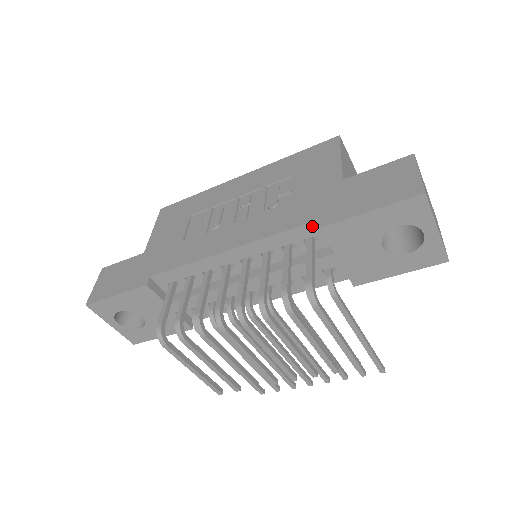
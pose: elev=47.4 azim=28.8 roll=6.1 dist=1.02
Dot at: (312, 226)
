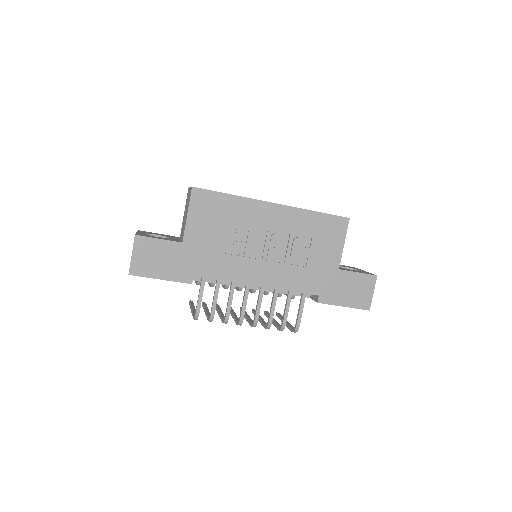
Dot at: (312, 294)
